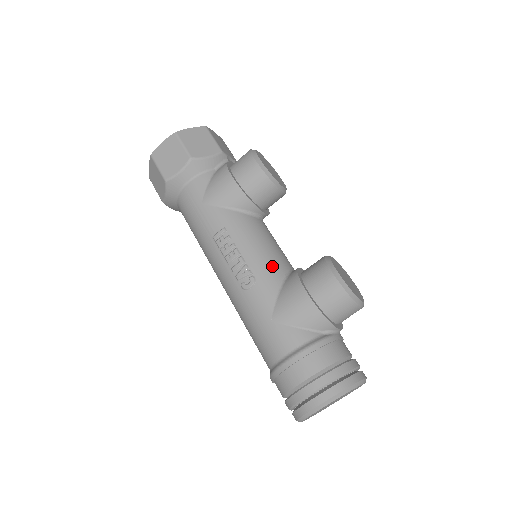
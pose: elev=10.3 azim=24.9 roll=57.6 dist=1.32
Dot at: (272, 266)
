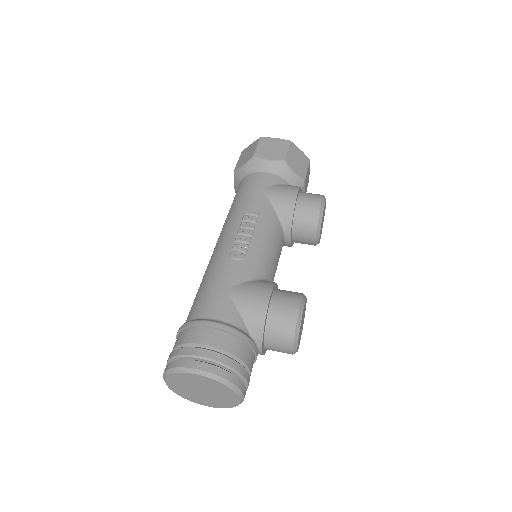
Dot at: (263, 264)
